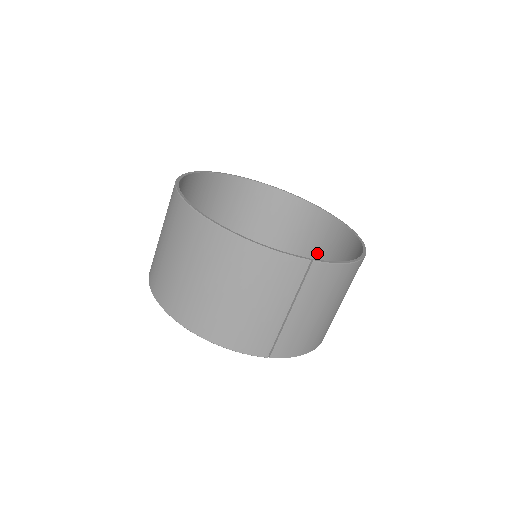
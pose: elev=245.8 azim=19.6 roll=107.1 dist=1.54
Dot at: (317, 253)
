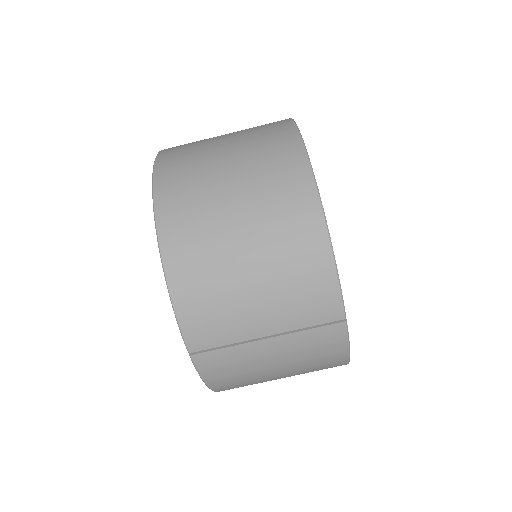
Dot at: occluded
